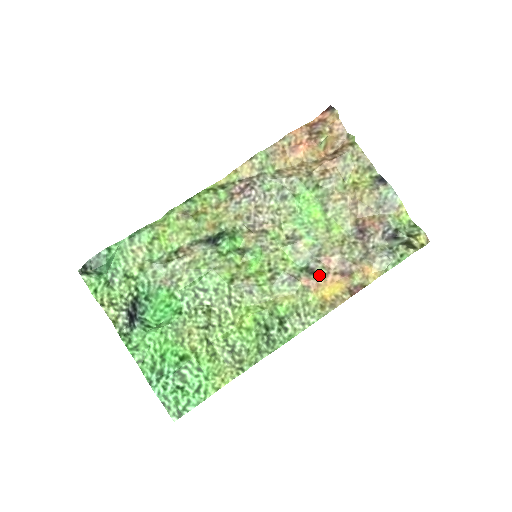
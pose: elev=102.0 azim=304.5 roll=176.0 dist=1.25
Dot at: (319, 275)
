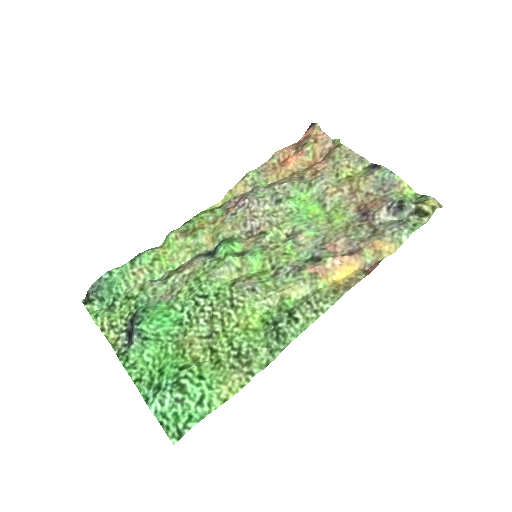
Dot at: (325, 259)
